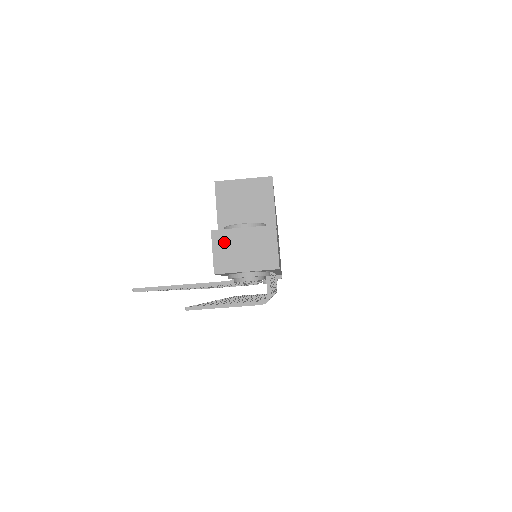
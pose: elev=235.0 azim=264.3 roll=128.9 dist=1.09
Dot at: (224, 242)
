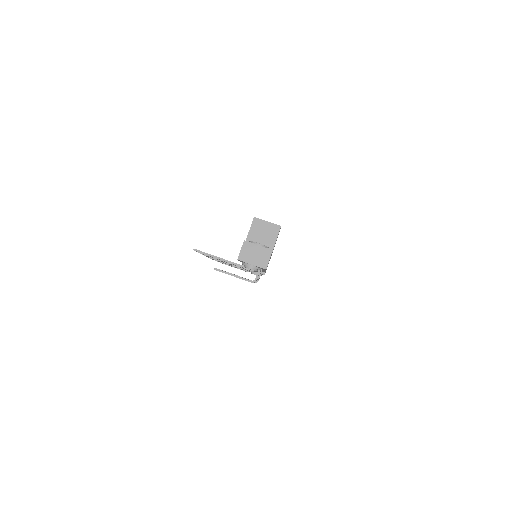
Dot at: (247, 248)
